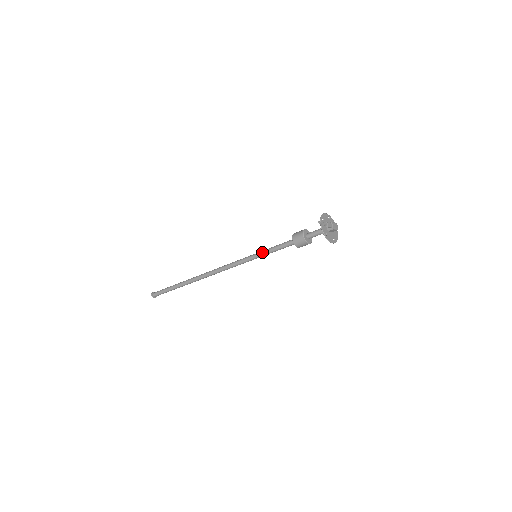
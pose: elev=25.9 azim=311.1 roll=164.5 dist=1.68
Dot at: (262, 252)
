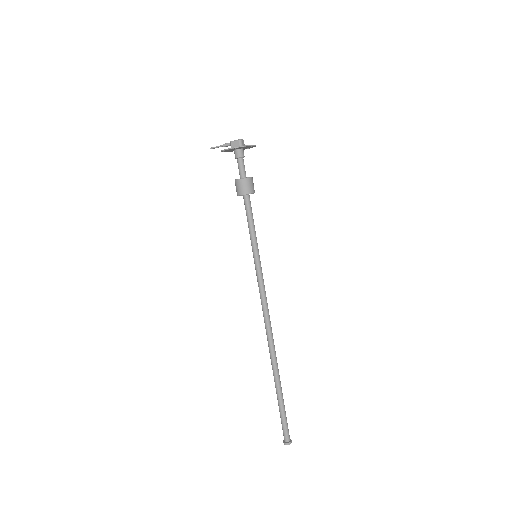
Dot at: (252, 244)
